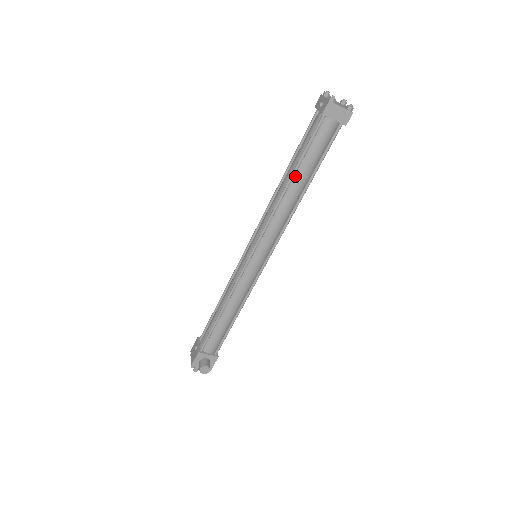
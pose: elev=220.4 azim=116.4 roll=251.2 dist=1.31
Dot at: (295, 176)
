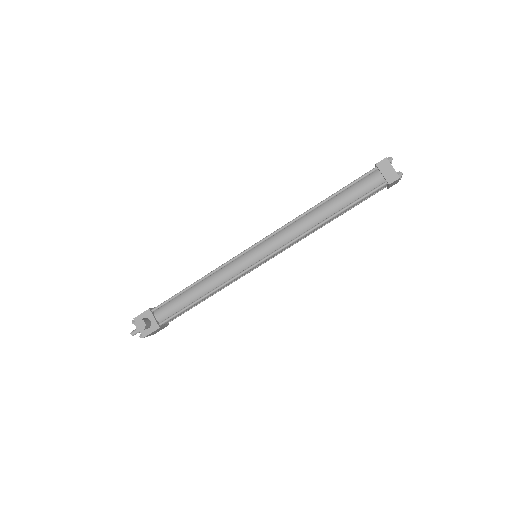
Dot at: (328, 202)
